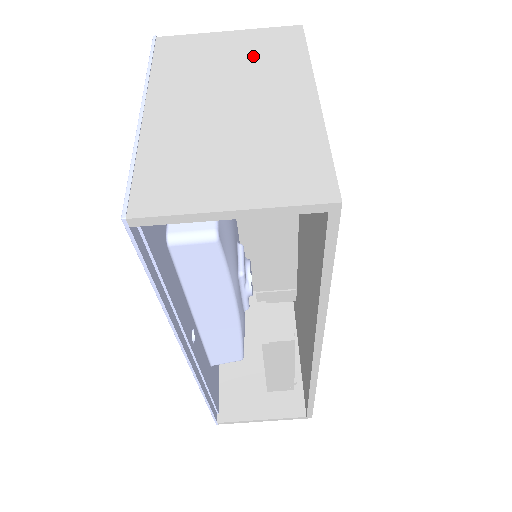
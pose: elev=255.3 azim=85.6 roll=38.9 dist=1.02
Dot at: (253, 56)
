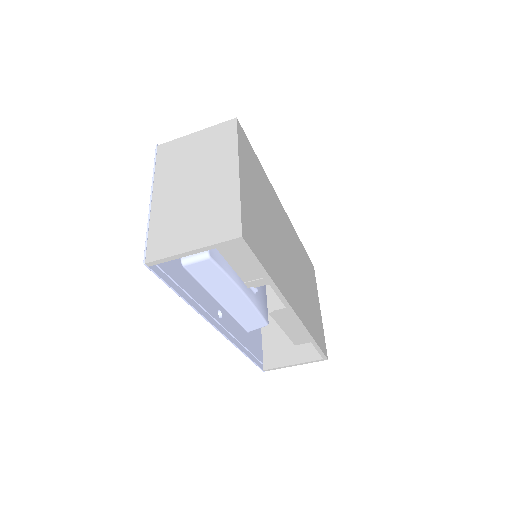
Dot at: (208, 149)
